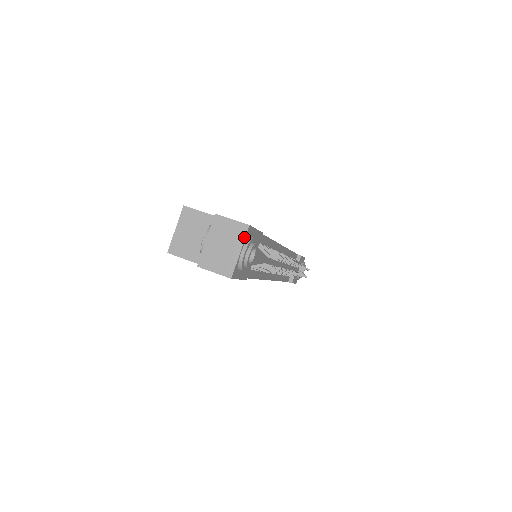
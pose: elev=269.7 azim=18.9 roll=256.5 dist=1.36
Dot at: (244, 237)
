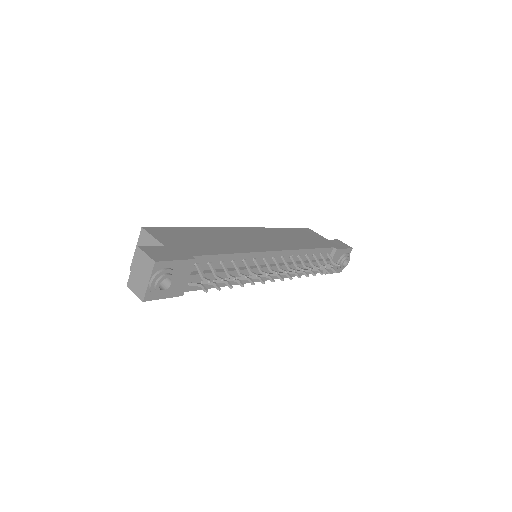
Dot at: (151, 271)
